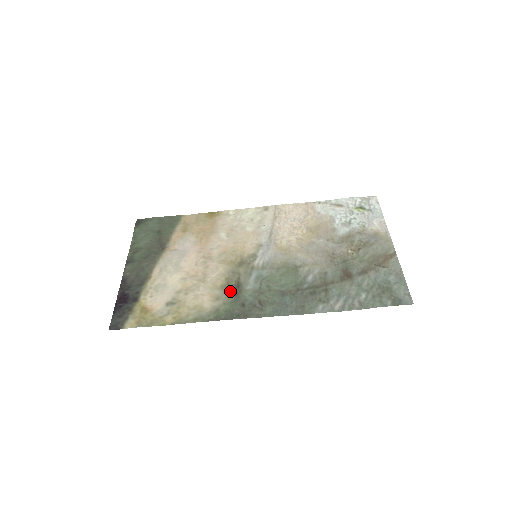
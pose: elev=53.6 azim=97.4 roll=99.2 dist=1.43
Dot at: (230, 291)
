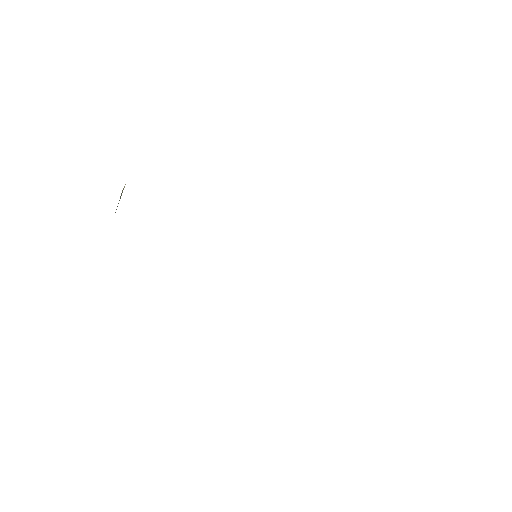
Dot at: occluded
